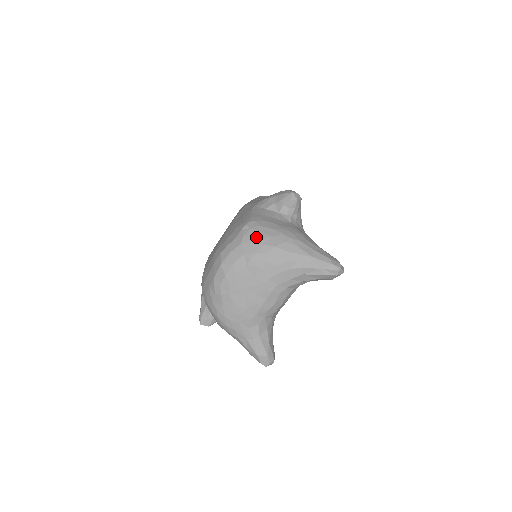
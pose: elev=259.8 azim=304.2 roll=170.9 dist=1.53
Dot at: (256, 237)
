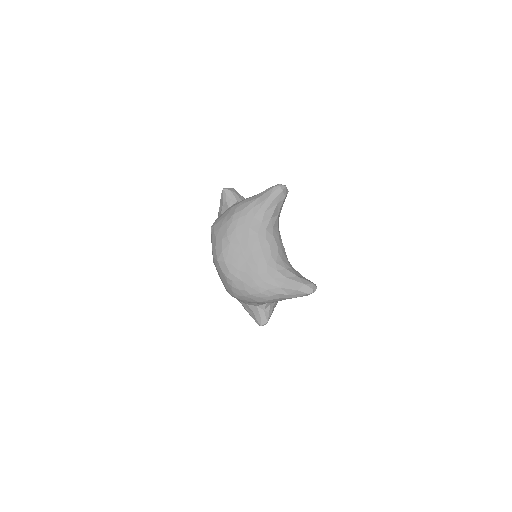
Dot at: (220, 224)
